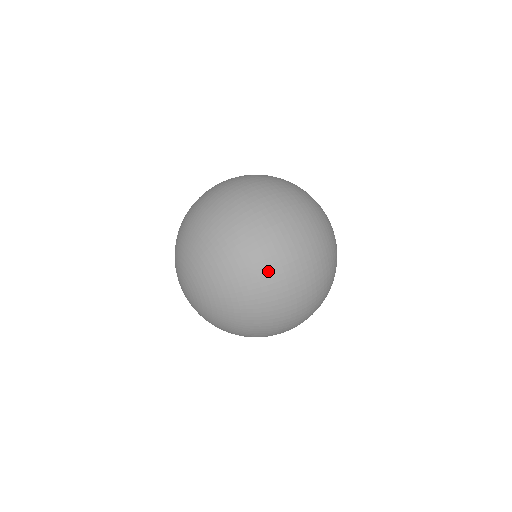
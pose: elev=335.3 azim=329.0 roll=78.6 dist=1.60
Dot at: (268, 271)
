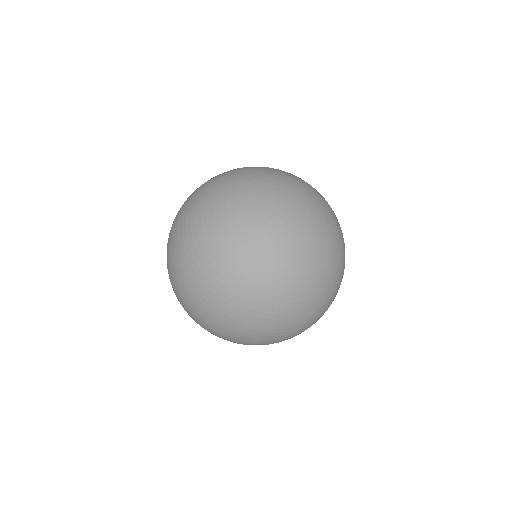
Dot at: occluded
